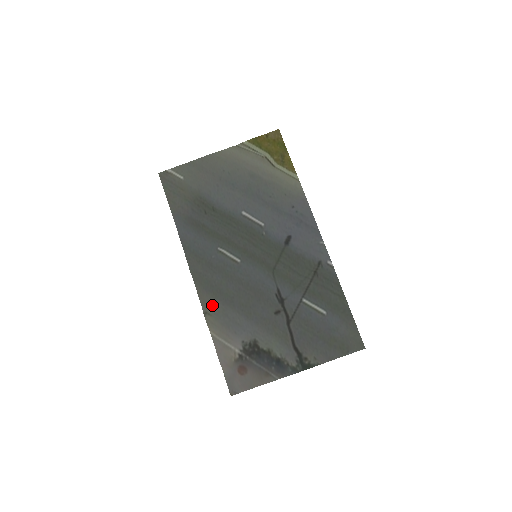
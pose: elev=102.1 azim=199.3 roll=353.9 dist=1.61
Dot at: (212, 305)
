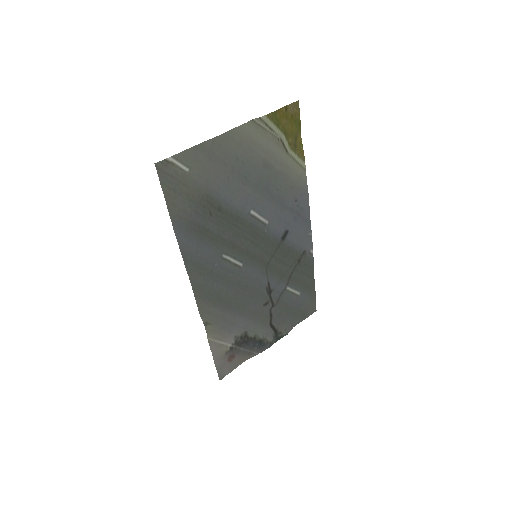
Dot at: (212, 314)
